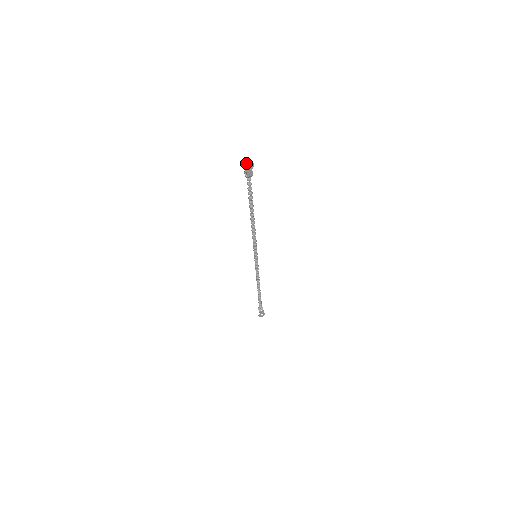
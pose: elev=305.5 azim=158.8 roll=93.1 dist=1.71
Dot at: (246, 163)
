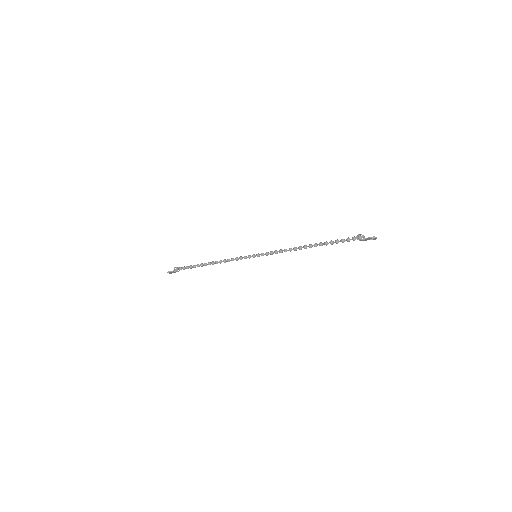
Dot at: (376, 237)
